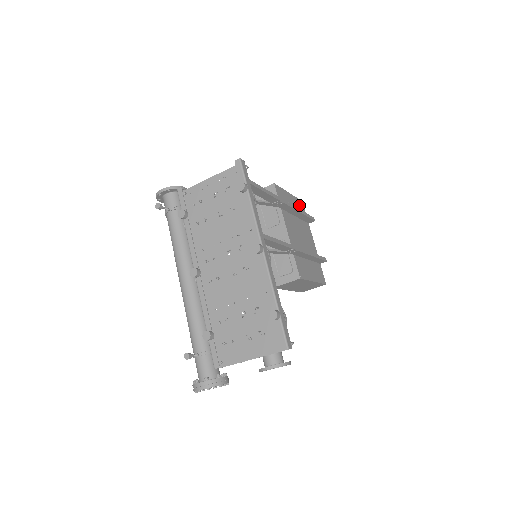
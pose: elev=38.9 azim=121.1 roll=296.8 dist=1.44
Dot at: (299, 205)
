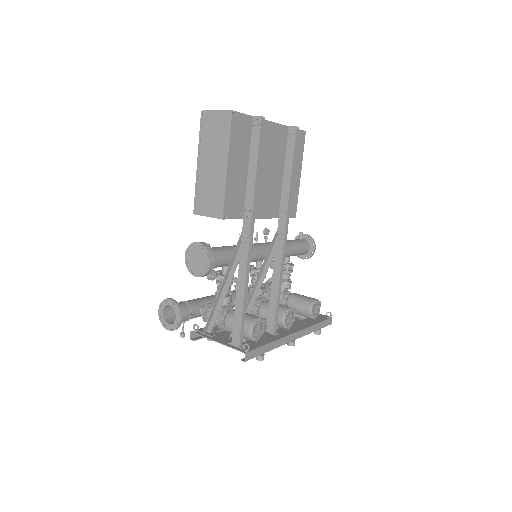
Dot at: (238, 135)
